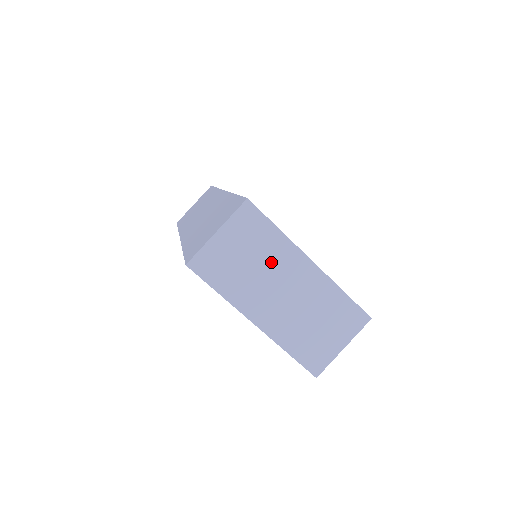
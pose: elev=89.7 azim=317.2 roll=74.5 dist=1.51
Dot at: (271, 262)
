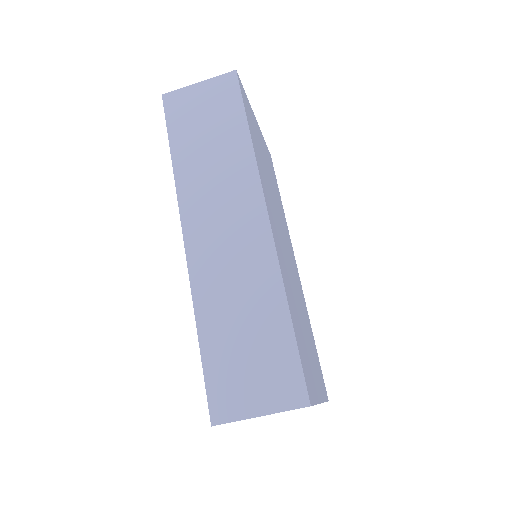
Dot at: occluded
